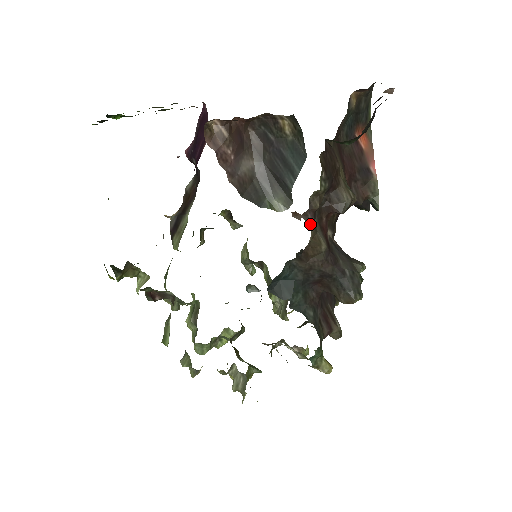
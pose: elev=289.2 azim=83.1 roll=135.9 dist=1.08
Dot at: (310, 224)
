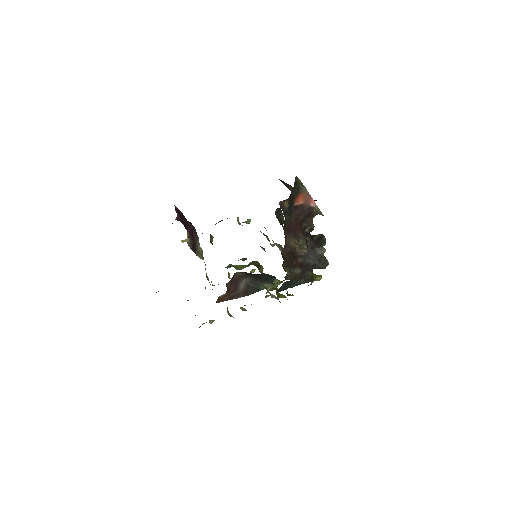
Dot at: (289, 278)
